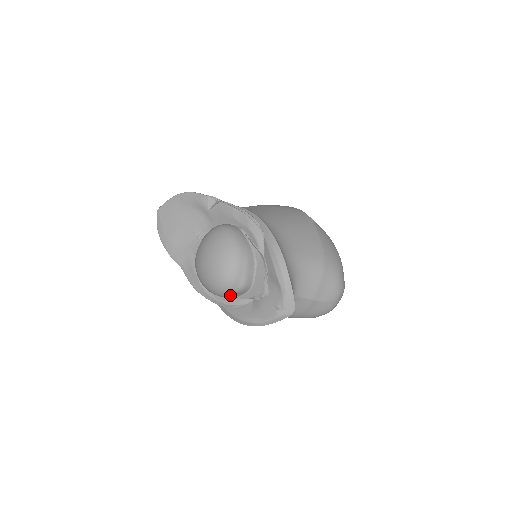
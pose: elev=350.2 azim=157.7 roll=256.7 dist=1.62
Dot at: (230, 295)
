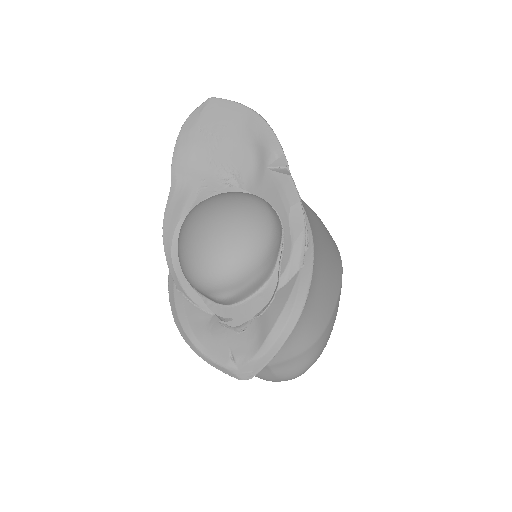
Dot at: (198, 290)
